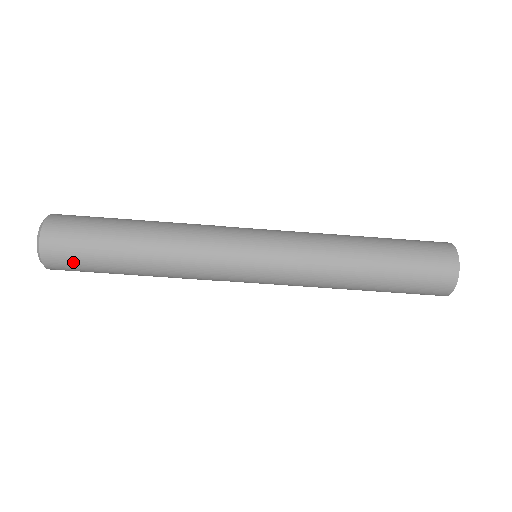
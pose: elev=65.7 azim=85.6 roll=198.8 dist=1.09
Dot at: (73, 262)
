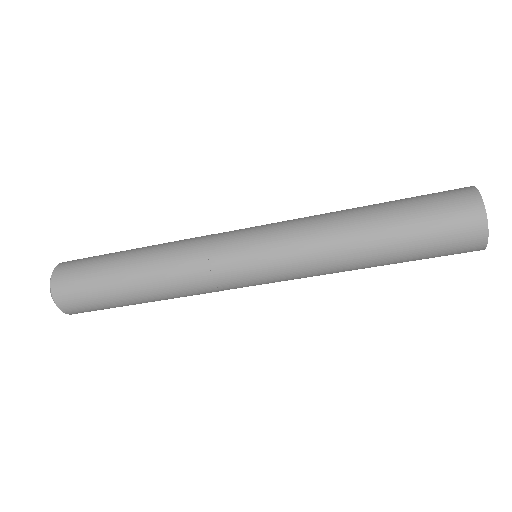
Dot at: occluded
